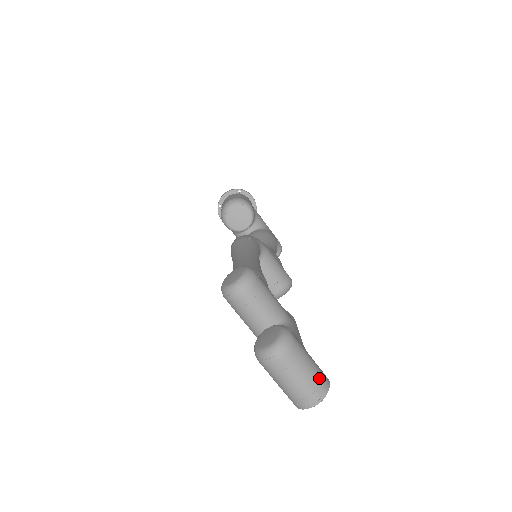
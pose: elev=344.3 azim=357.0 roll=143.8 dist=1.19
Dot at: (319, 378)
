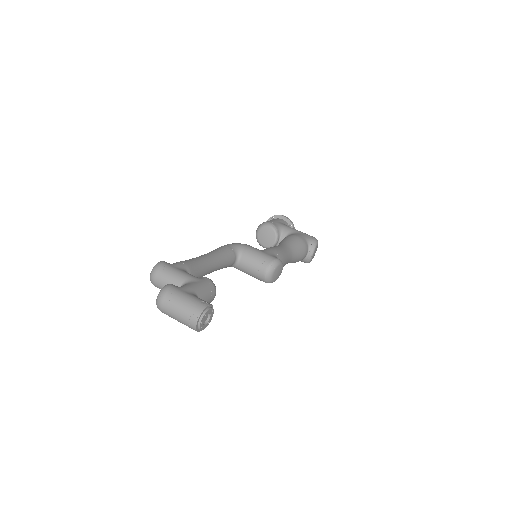
Dot at: (193, 305)
